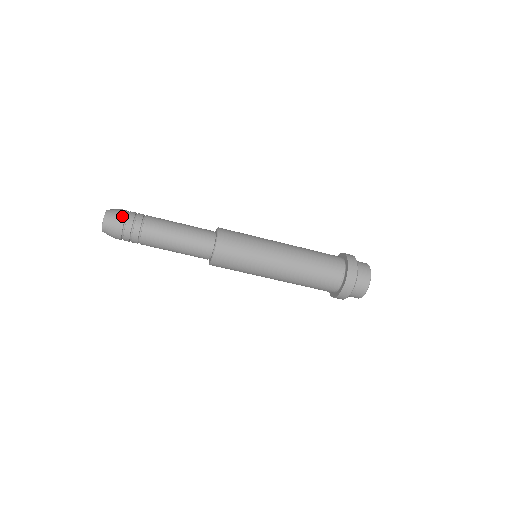
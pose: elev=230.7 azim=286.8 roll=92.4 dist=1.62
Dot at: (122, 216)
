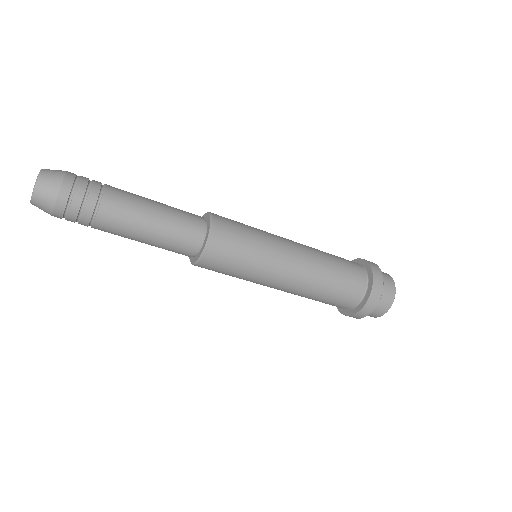
Dot at: (60, 205)
